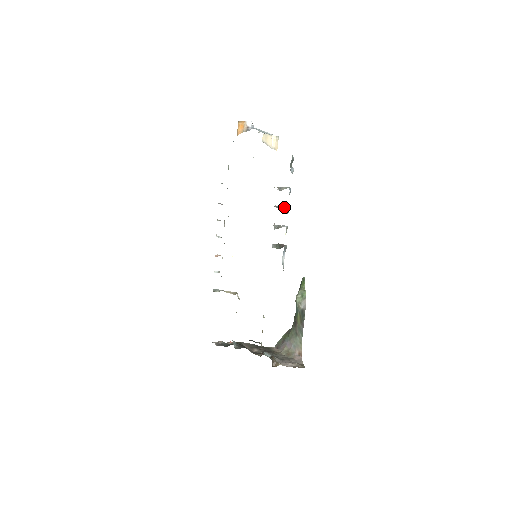
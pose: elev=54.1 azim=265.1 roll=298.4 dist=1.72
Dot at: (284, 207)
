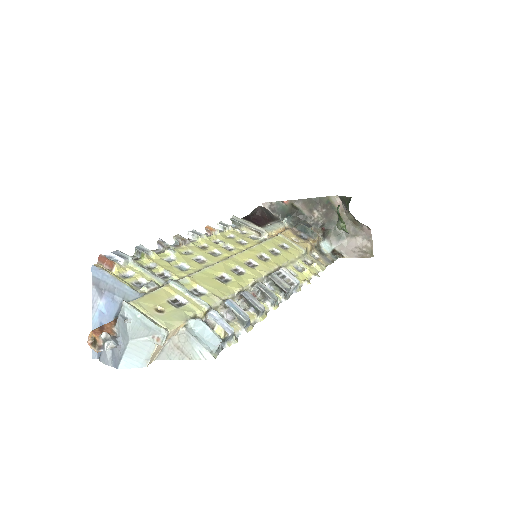
Dot at: (253, 309)
